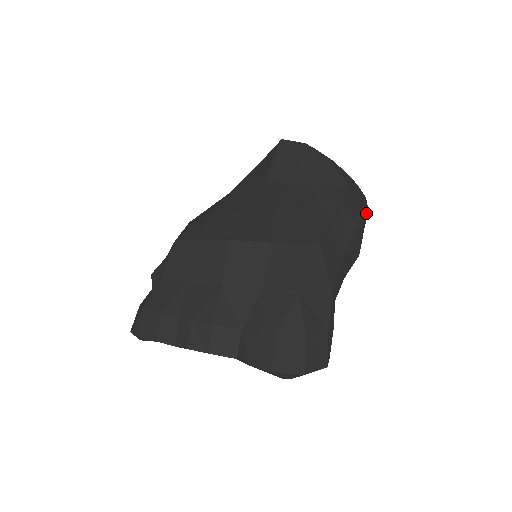
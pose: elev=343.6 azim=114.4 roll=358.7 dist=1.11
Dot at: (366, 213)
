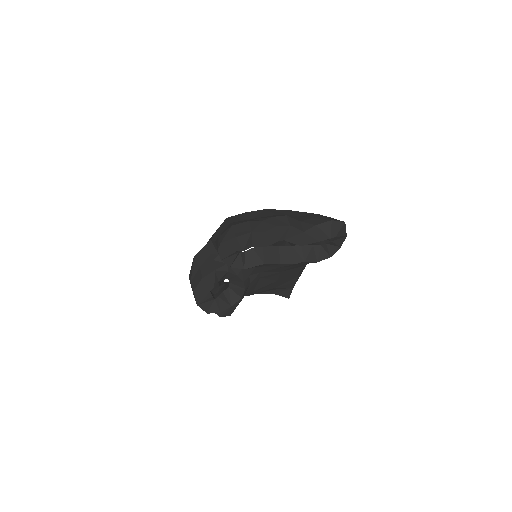
Dot at: occluded
